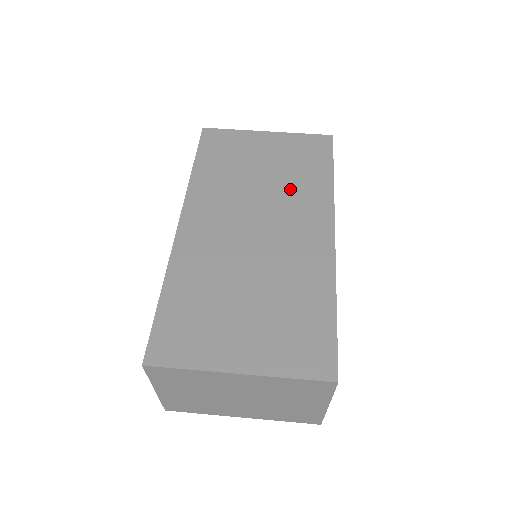
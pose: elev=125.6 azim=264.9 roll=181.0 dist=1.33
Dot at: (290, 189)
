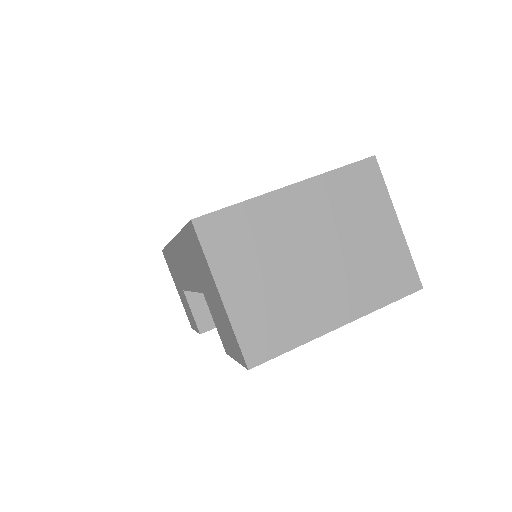
Dot at: occluded
